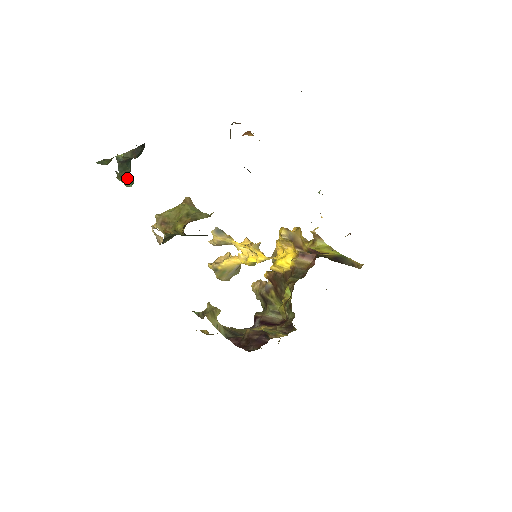
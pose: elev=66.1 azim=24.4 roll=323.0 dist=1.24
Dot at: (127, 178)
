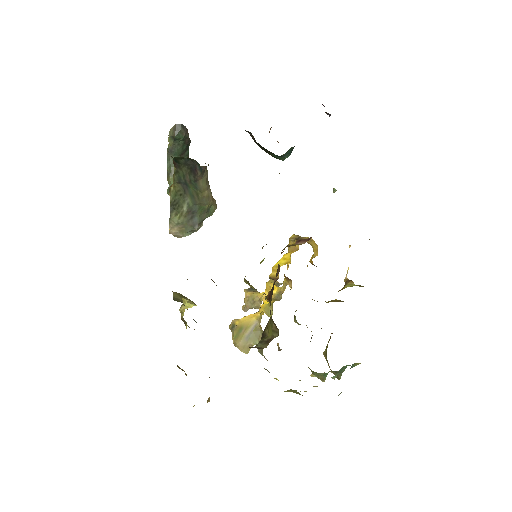
Dot at: (172, 176)
